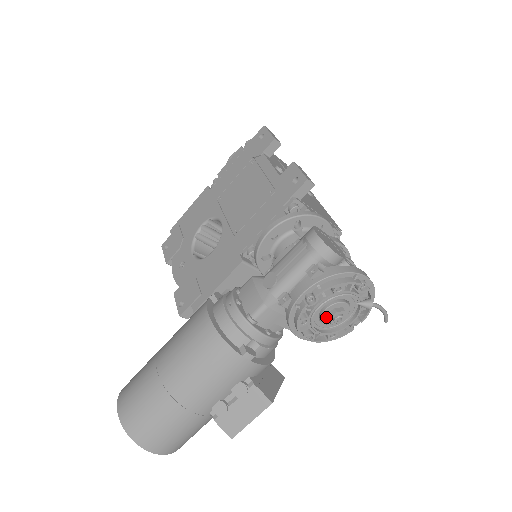
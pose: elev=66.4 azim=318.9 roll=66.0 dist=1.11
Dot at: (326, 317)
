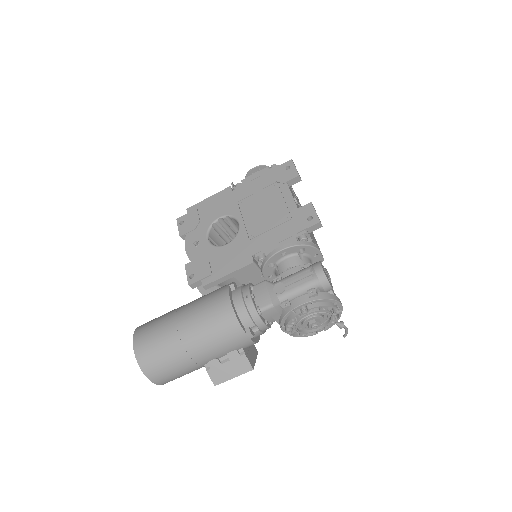
Dot at: (307, 323)
